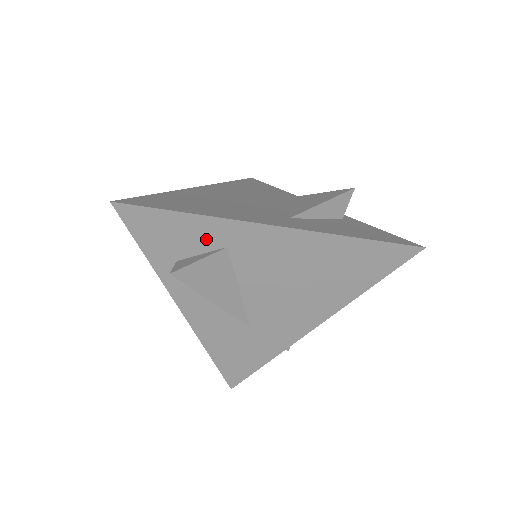
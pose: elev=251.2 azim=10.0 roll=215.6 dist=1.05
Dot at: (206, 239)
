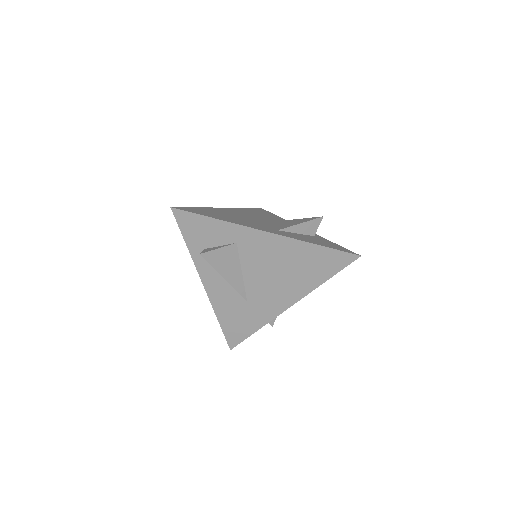
Dot at: (224, 236)
